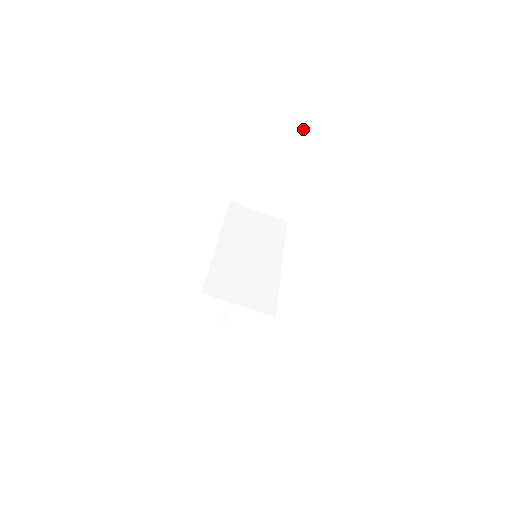
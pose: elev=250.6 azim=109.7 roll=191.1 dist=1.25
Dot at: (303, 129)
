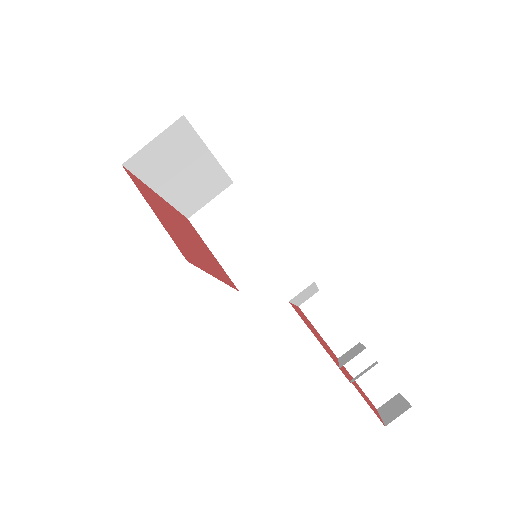
Dot at: (218, 197)
